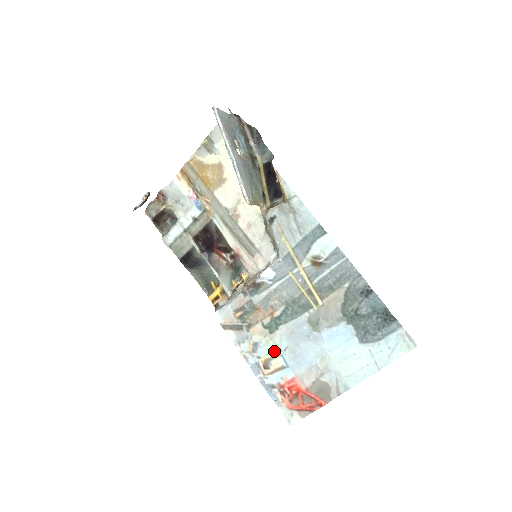
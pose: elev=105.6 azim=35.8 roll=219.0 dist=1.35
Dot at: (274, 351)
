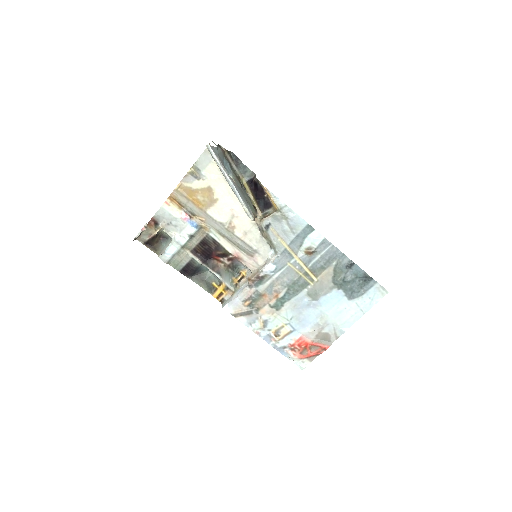
Dot at: (282, 322)
